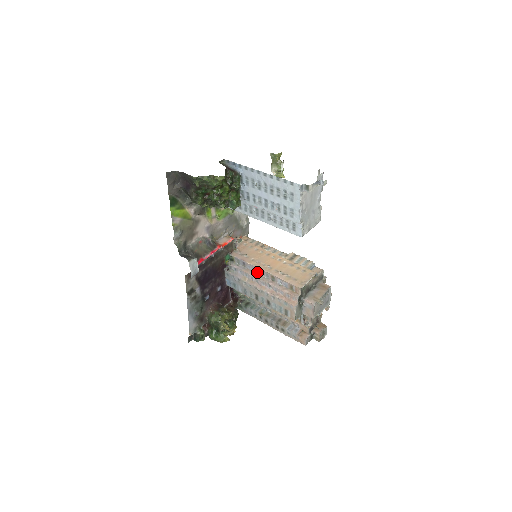
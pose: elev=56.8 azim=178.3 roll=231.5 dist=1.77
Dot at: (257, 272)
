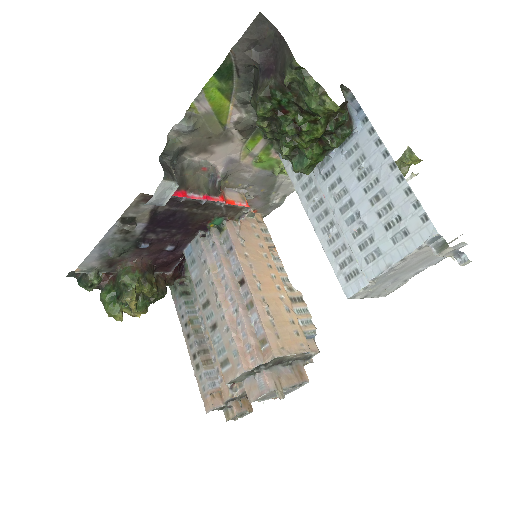
Dot at: (237, 276)
